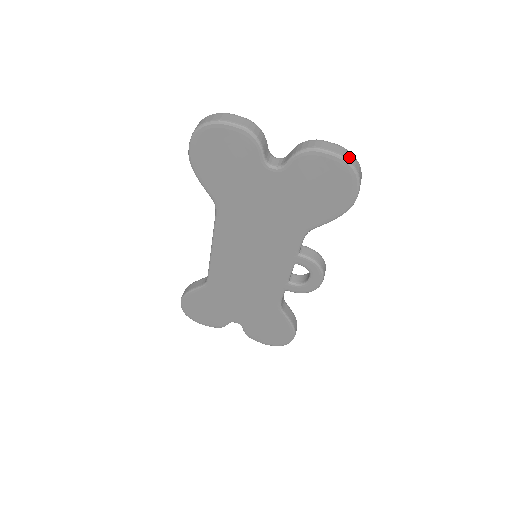
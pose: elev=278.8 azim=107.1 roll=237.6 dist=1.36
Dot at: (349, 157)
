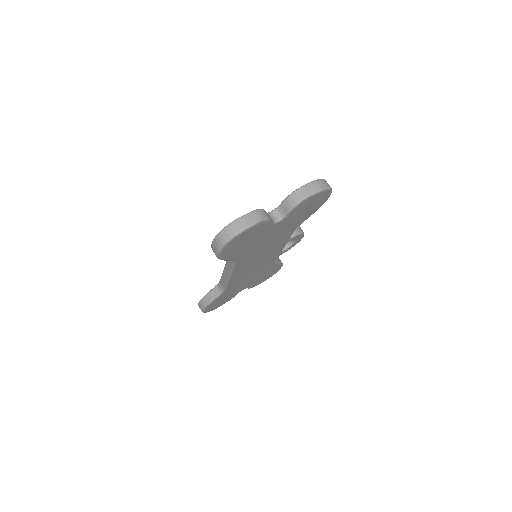
Dot at: (323, 185)
